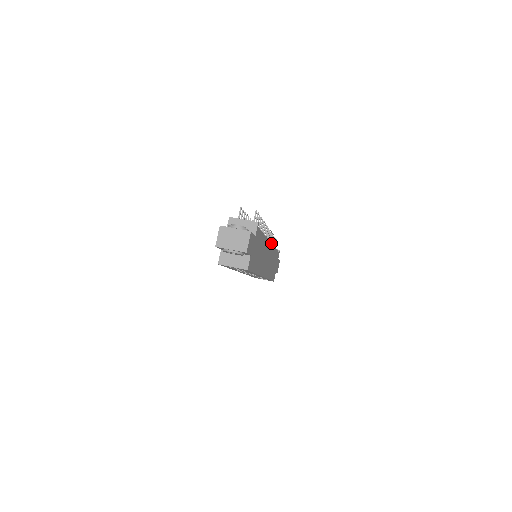
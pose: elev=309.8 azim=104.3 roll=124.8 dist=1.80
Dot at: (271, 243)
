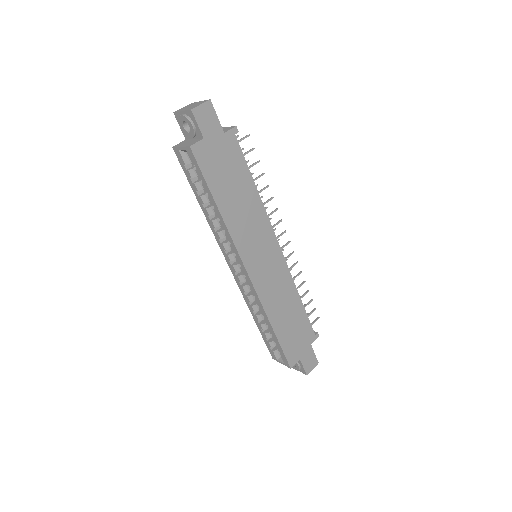
Dot at: (282, 253)
